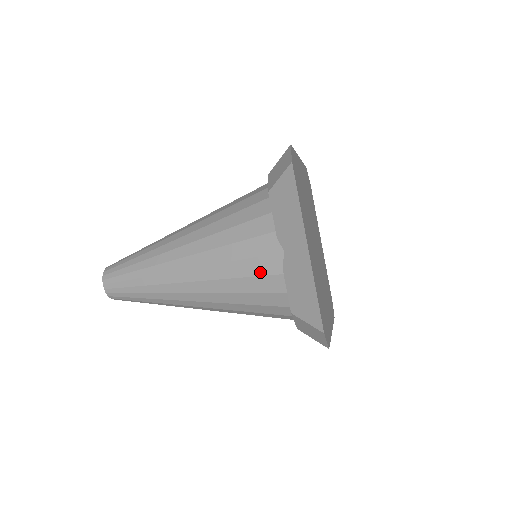
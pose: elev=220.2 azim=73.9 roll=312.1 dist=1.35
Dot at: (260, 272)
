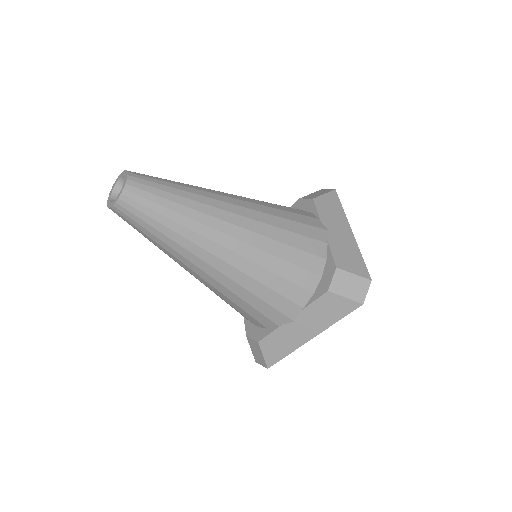
Dot at: (267, 314)
